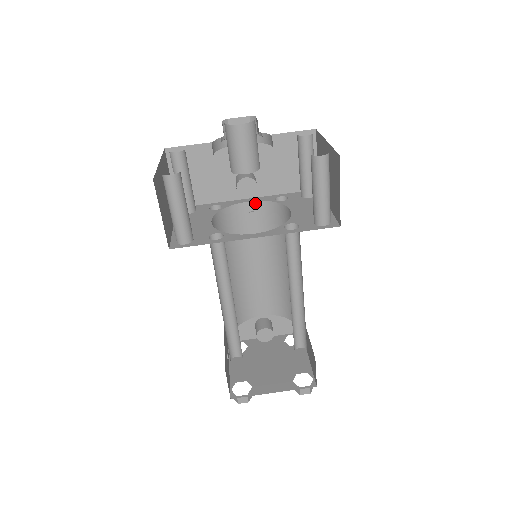
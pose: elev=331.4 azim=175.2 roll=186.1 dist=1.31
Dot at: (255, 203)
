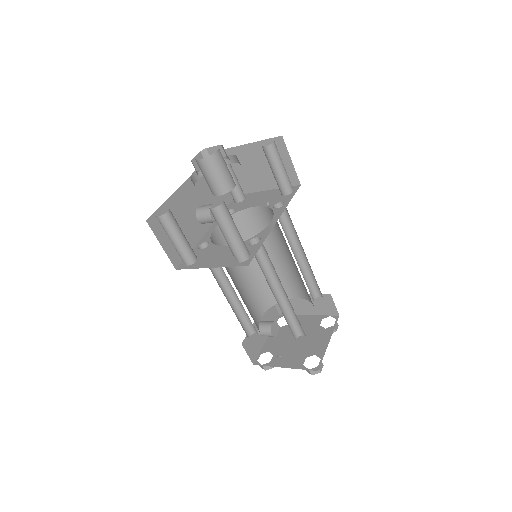
Dot at: (218, 227)
